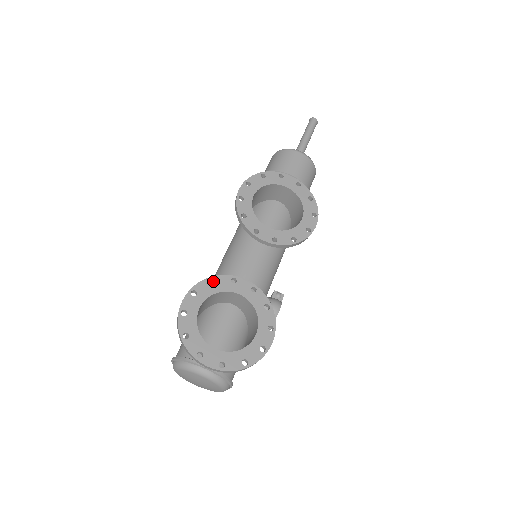
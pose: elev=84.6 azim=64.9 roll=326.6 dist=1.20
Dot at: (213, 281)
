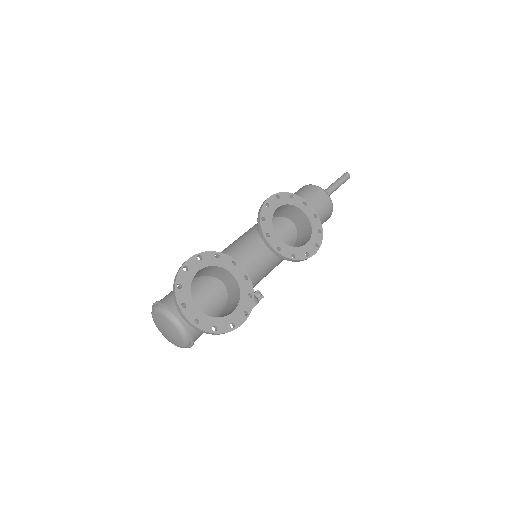
Dot at: (218, 256)
